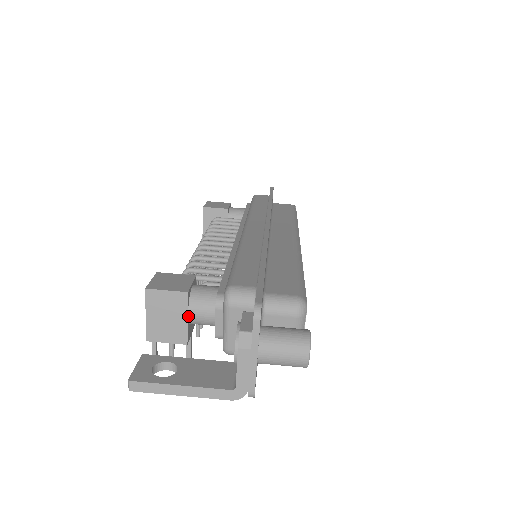
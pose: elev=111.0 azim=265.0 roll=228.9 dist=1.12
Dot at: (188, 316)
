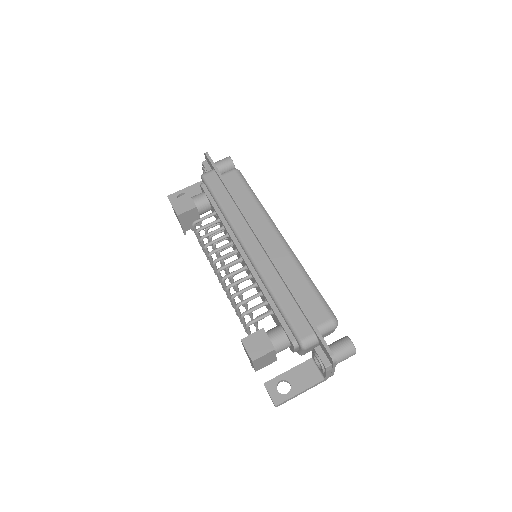
Dot at: occluded
